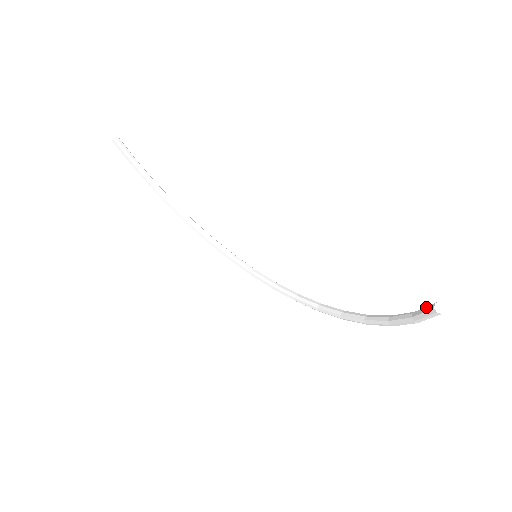
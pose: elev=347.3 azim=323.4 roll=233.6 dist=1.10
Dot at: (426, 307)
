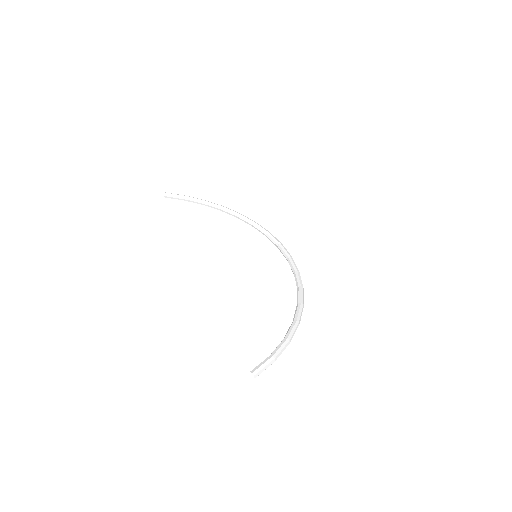
Dot at: (255, 367)
